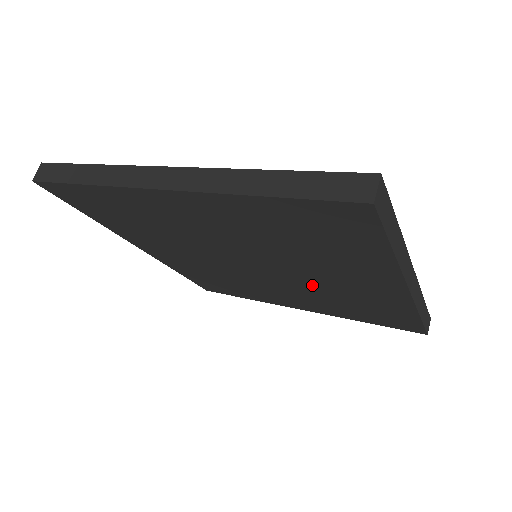
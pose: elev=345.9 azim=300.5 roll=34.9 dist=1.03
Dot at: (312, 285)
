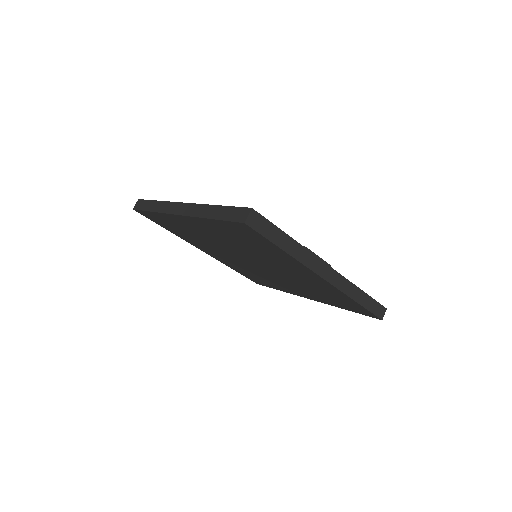
Dot at: (288, 276)
